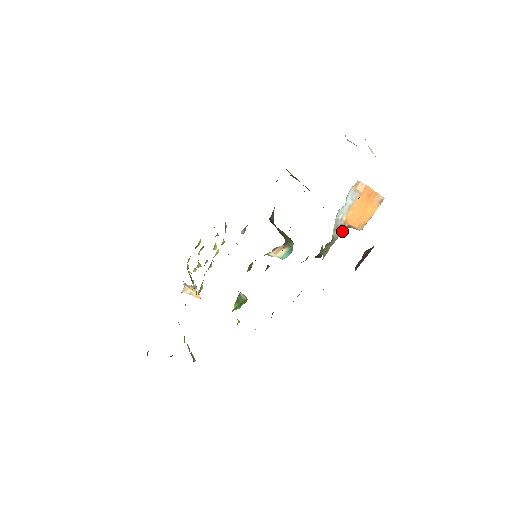
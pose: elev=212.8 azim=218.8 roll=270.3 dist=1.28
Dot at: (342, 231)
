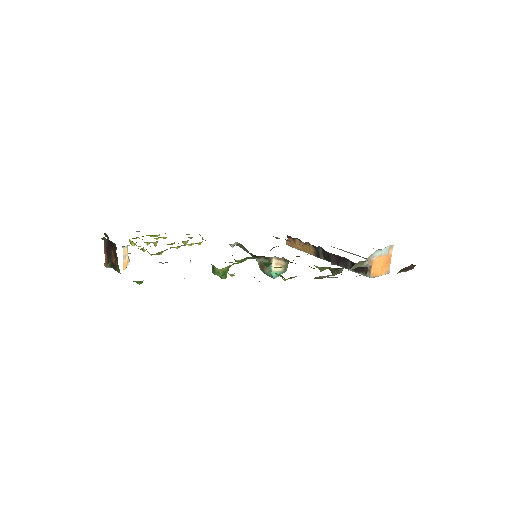
Dot at: (365, 266)
